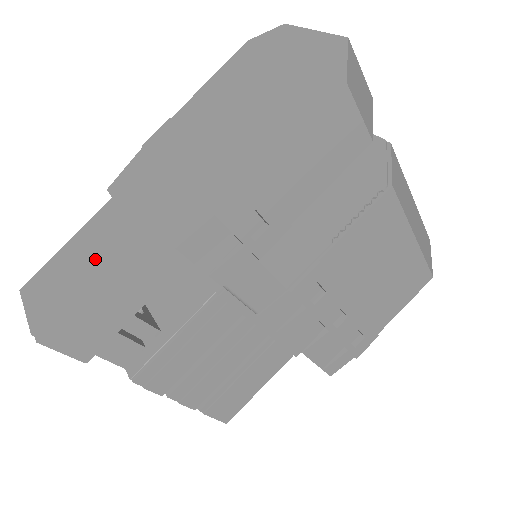
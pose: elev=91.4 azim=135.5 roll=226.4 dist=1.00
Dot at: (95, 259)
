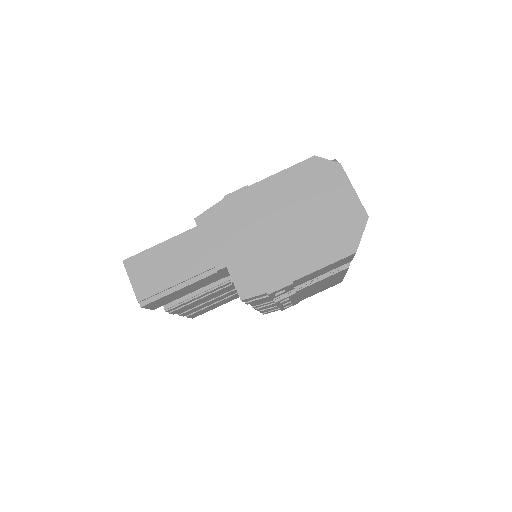
Dot at: (185, 272)
